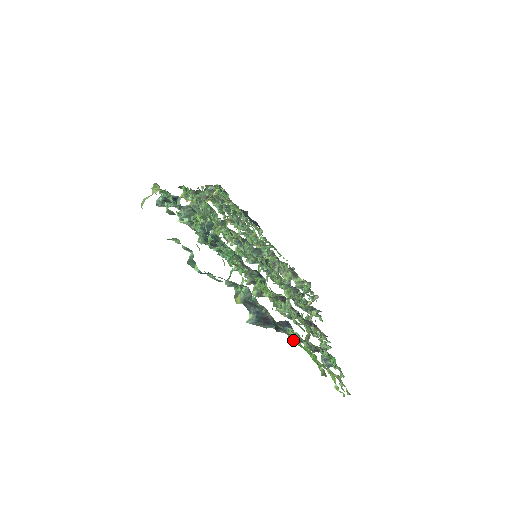
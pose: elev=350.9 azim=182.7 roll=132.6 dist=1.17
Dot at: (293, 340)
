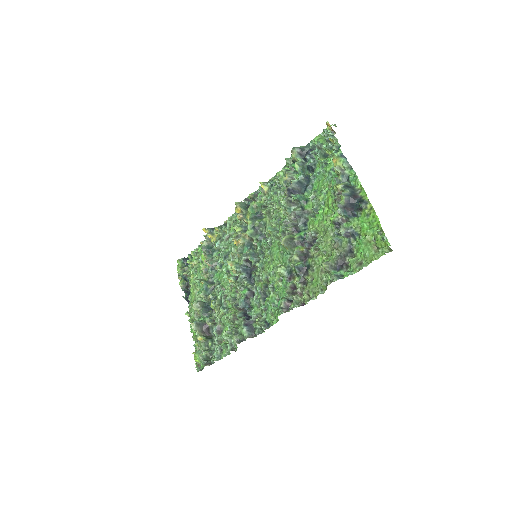
Dot at: (369, 210)
